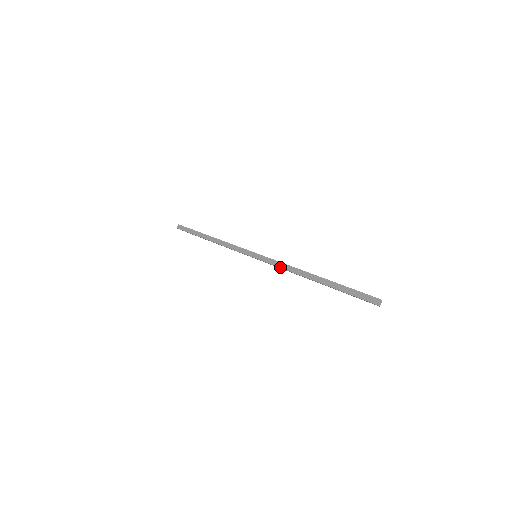
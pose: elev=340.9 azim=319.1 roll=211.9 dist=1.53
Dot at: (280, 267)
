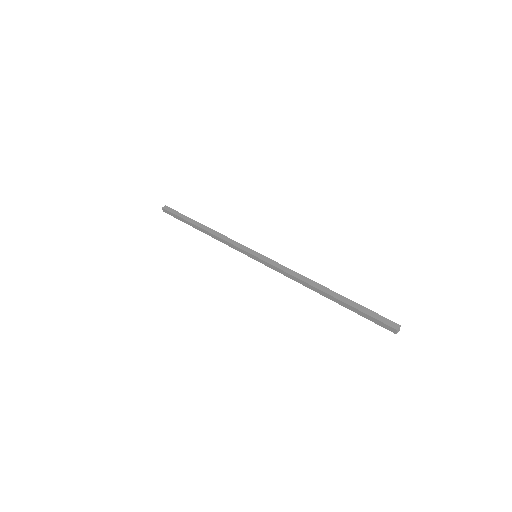
Dot at: occluded
